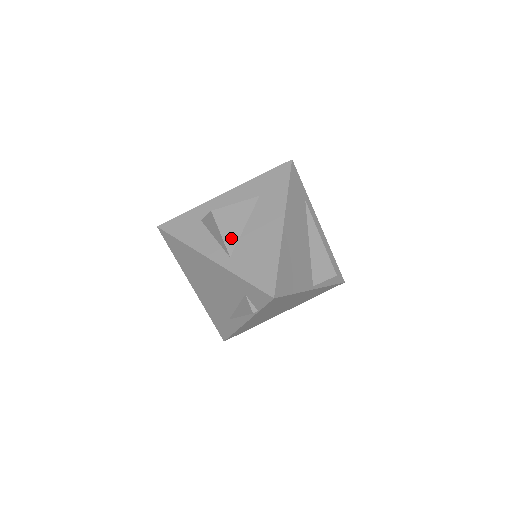
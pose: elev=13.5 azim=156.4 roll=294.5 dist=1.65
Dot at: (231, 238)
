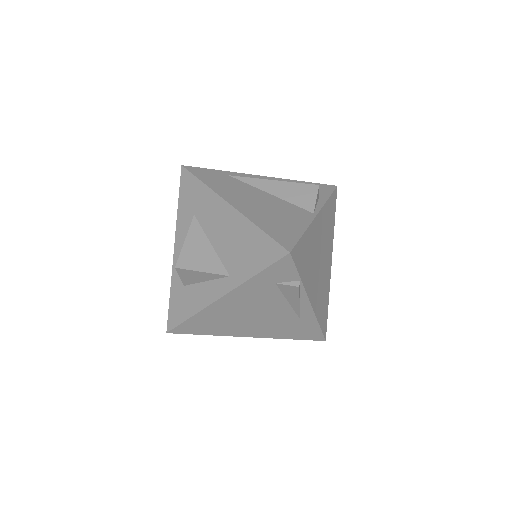
Dot at: (213, 264)
